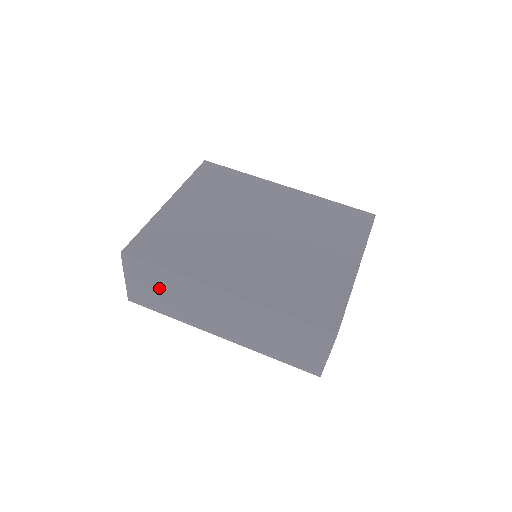
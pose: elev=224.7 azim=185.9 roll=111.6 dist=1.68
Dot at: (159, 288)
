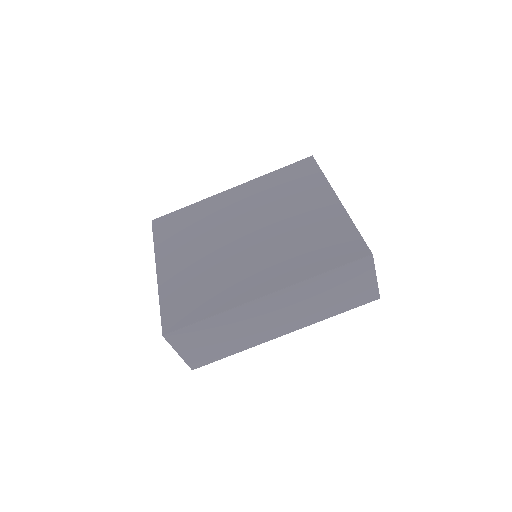
Dot at: (212, 338)
